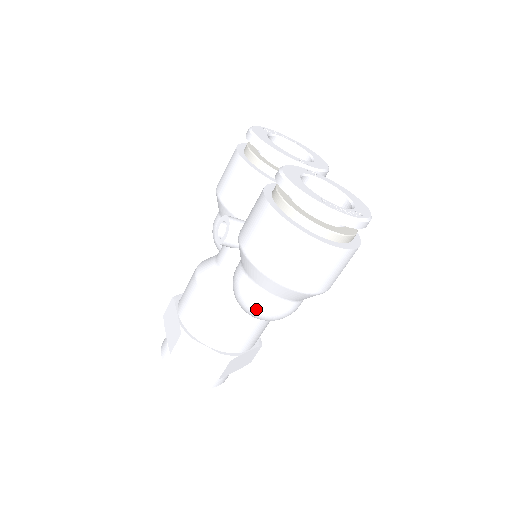
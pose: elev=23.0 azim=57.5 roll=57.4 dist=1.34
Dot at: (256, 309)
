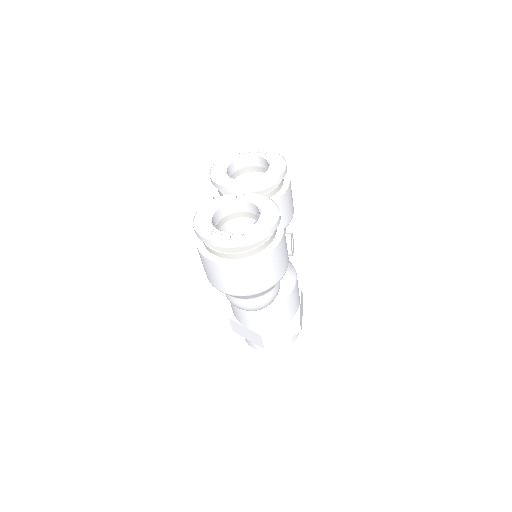
Dot at: (234, 305)
